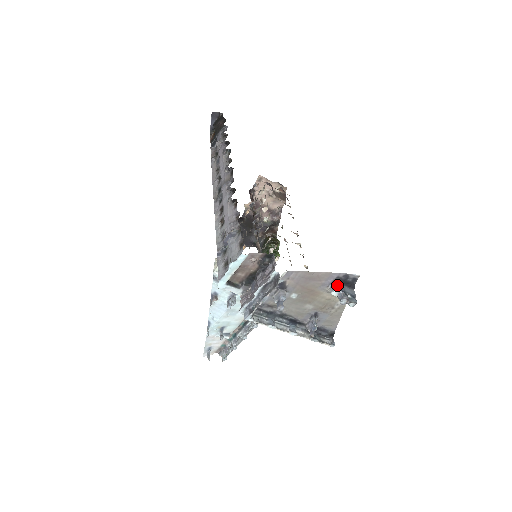
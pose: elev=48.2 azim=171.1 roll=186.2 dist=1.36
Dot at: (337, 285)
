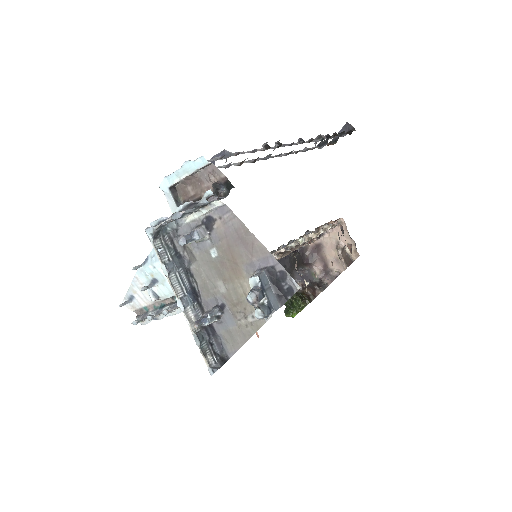
Dot at: (264, 276)
